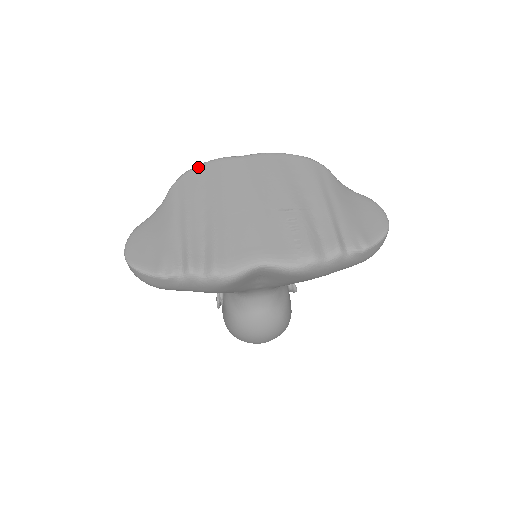
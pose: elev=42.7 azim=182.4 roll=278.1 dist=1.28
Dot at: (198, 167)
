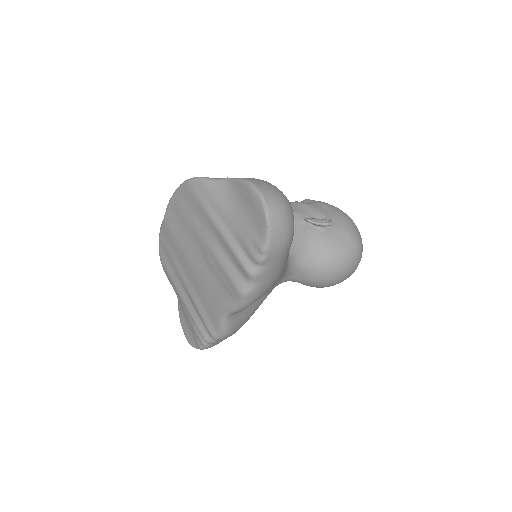
Dot at: (159, 248)
